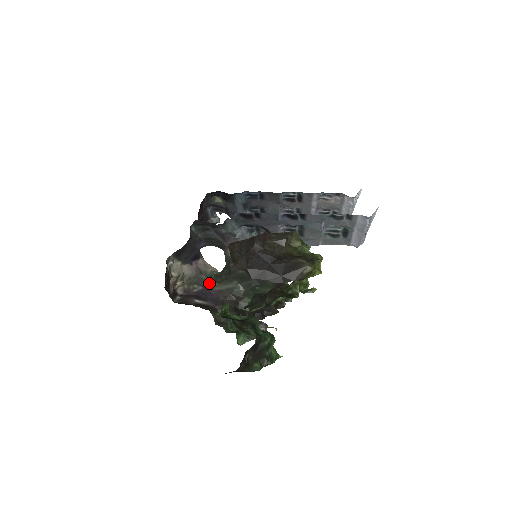
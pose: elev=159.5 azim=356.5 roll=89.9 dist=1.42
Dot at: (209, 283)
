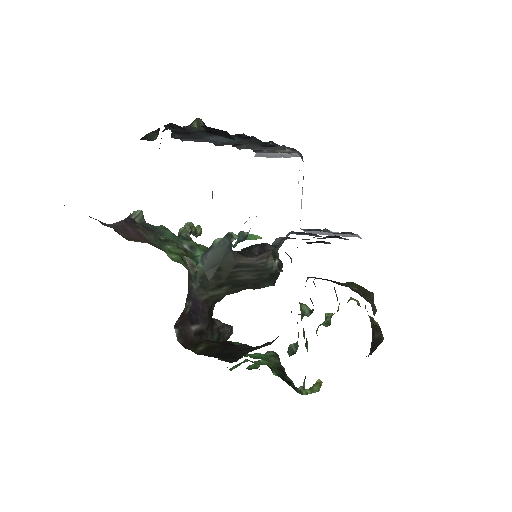
Dot at: (197, 292)
